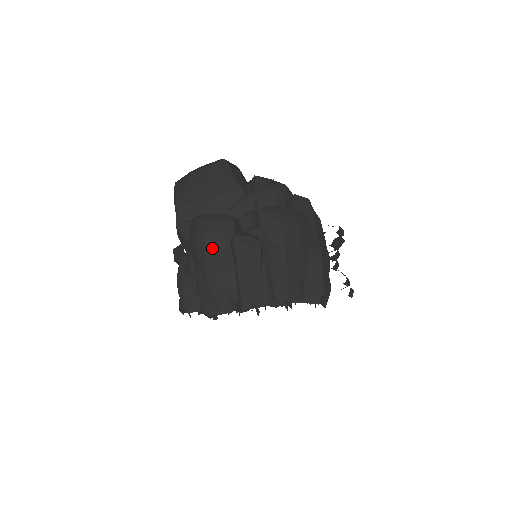
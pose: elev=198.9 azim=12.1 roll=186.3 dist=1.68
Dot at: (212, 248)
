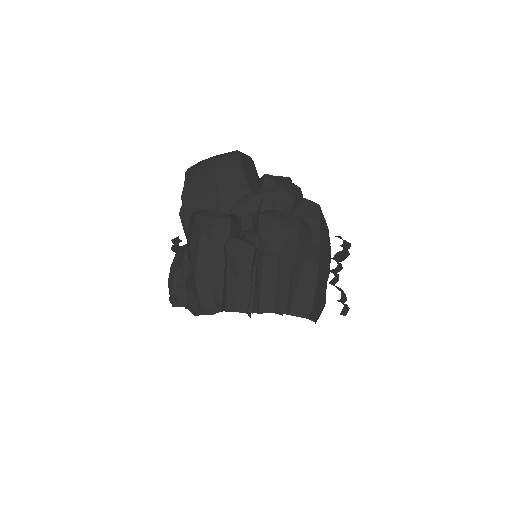
Dot at: (205, 247)
